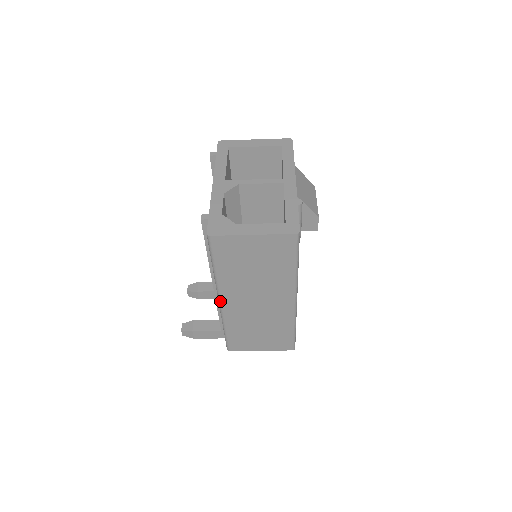
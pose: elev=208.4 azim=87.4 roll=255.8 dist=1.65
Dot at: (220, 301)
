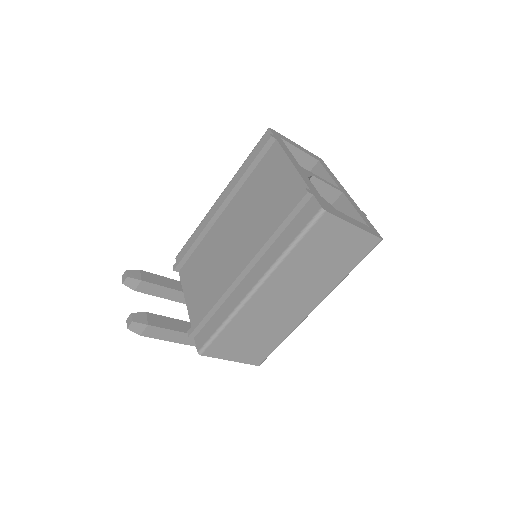
Dot at: (257, 288)
